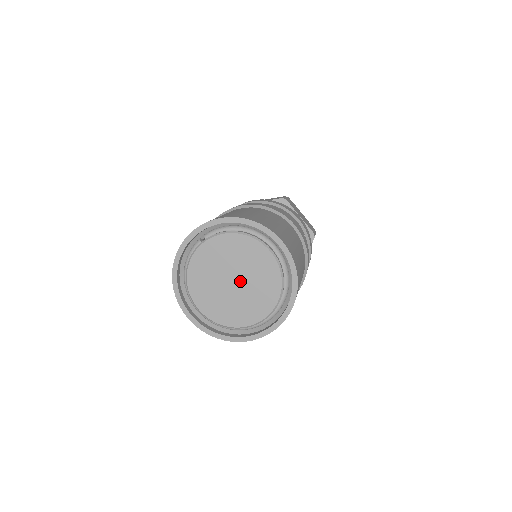
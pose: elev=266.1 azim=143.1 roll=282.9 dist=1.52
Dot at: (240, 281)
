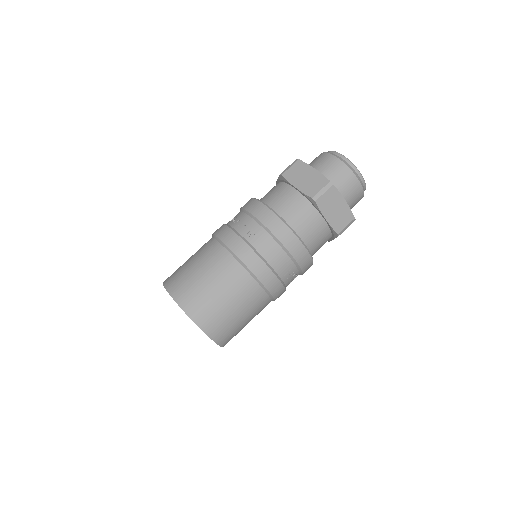
Dot at: occluded
